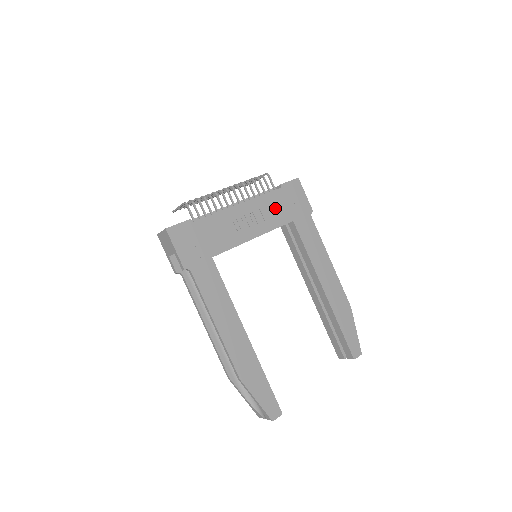
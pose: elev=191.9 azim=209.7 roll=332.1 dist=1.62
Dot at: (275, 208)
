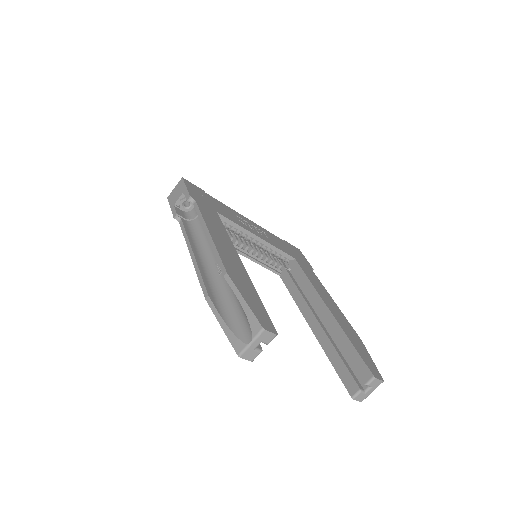
Dot at: (278, 242)
